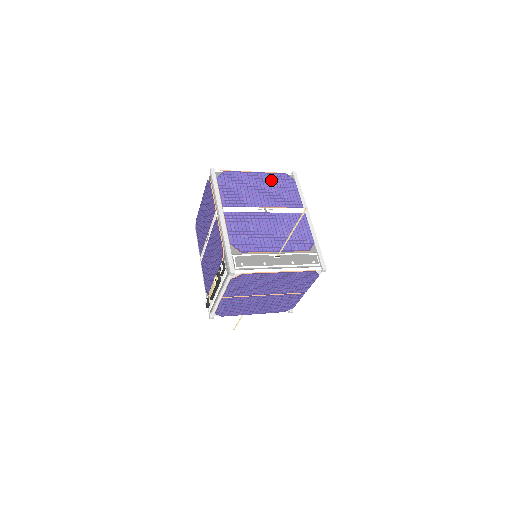
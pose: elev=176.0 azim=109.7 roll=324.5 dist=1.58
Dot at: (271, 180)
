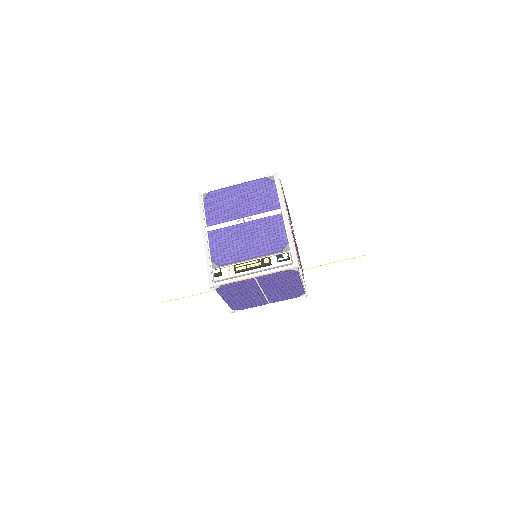
Dot at: occluded
